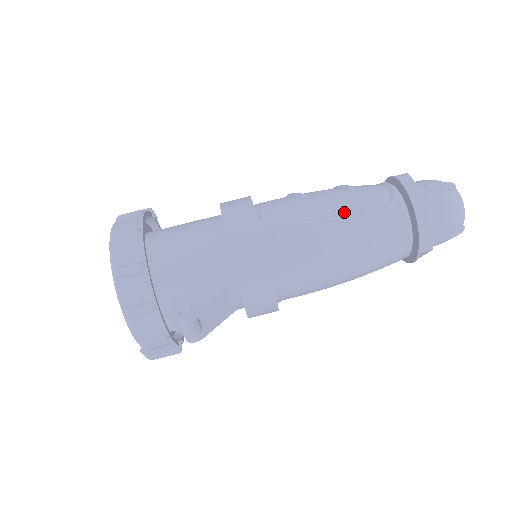
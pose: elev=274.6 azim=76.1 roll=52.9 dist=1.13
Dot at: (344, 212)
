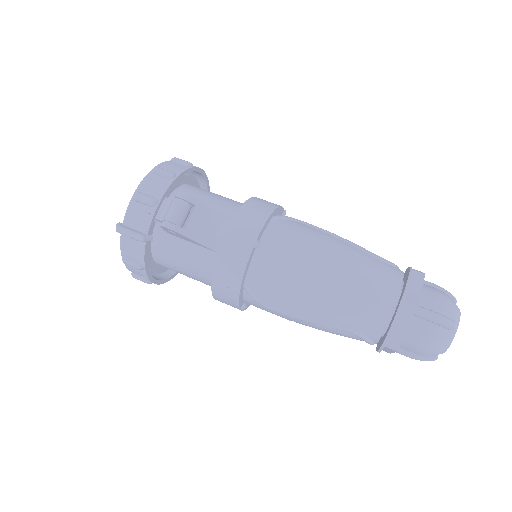
Dot at: occluded
